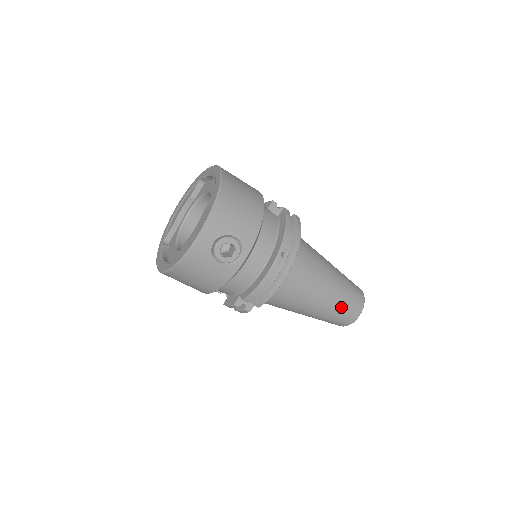
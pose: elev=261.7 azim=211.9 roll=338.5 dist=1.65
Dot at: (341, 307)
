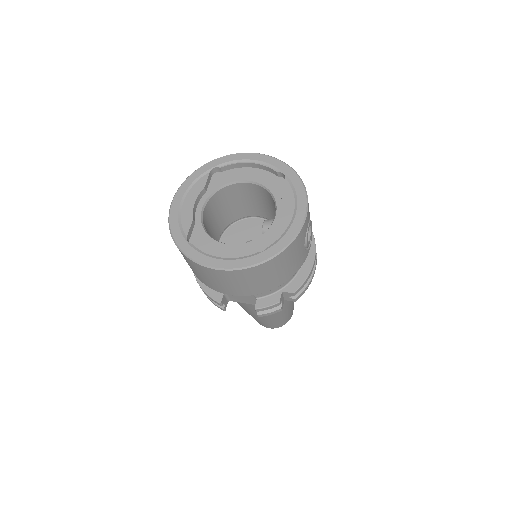
Dot at: occluded
